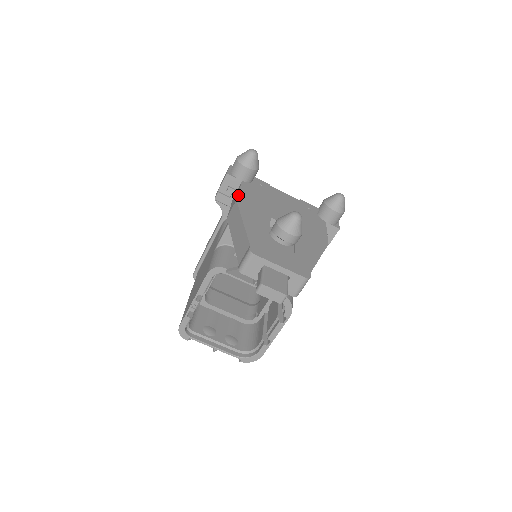
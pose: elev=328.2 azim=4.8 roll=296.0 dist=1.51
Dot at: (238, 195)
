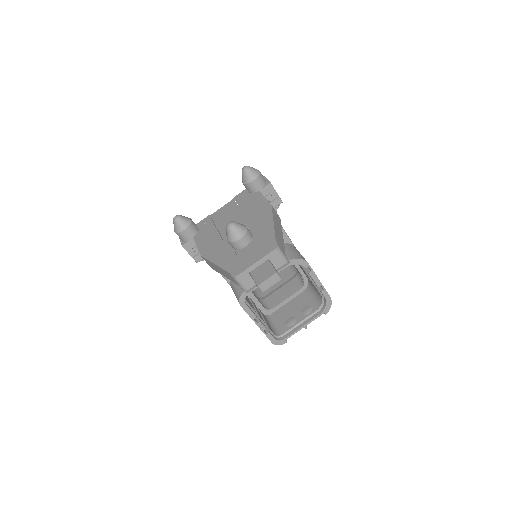
Dot at: (199, 251)
